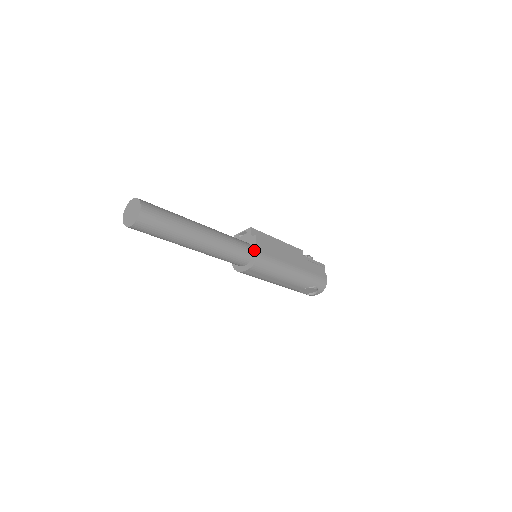
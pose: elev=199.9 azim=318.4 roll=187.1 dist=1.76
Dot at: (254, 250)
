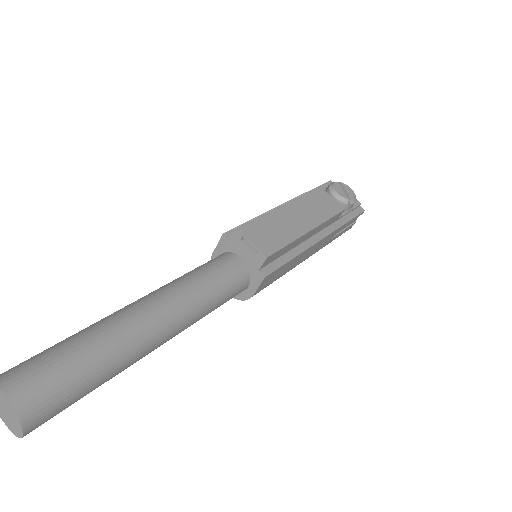
Dot at: (250, 289)
